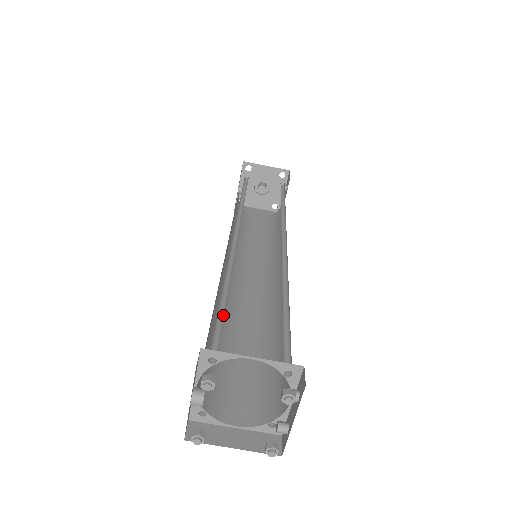
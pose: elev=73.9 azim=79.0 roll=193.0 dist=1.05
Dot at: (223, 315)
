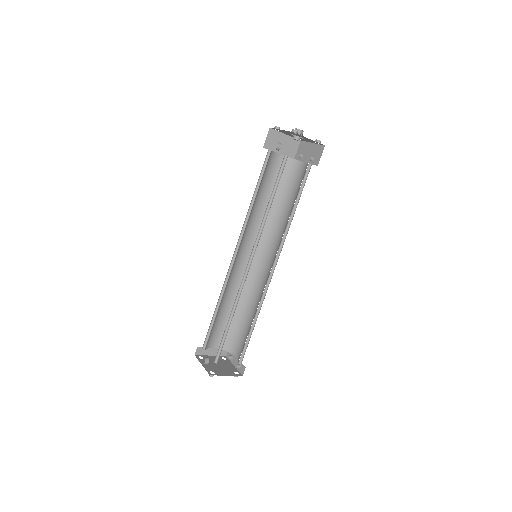
Dot at: (225, 336)
